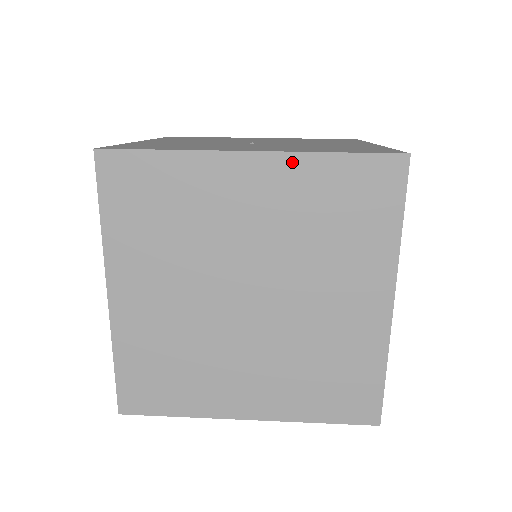
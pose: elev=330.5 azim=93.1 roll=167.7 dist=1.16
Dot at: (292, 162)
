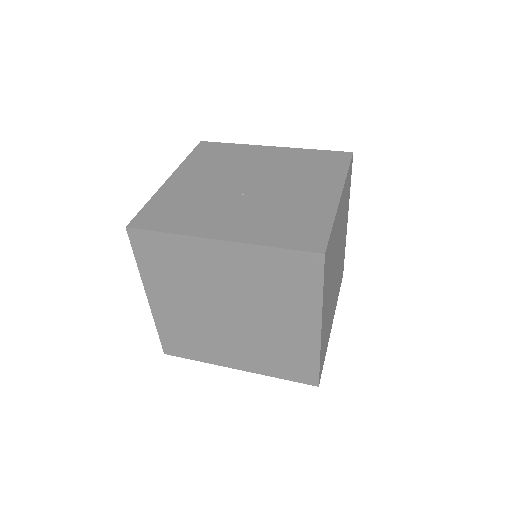
Dot at: (247, 249)
